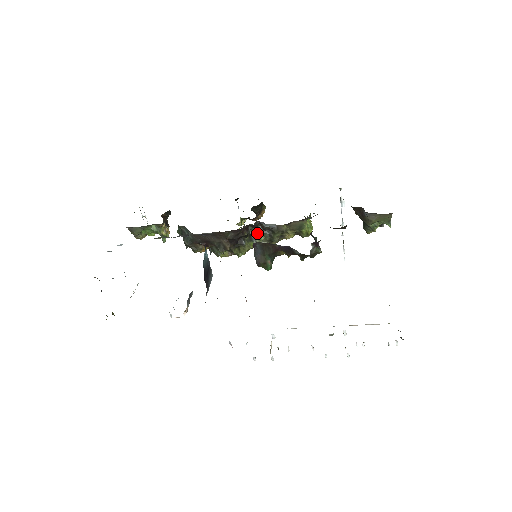
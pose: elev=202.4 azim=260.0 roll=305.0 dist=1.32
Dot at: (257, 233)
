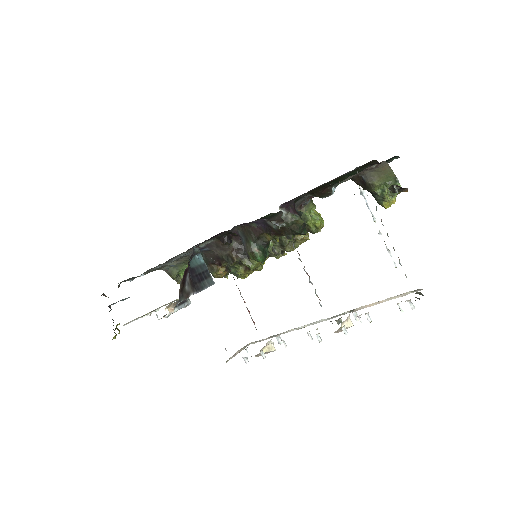
Dot at: occluded
